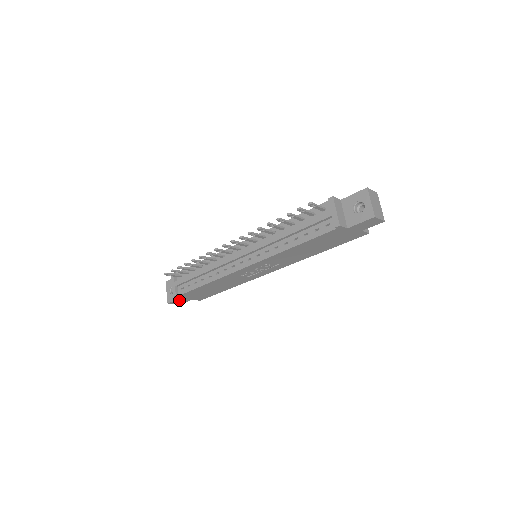
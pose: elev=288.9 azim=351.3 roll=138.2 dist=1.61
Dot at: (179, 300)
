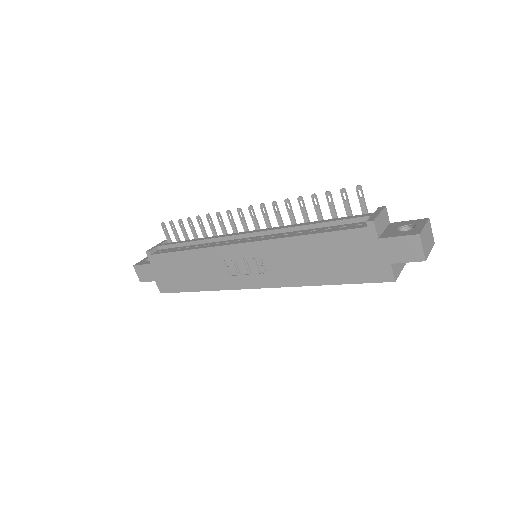
Dot at: (146, 269)
